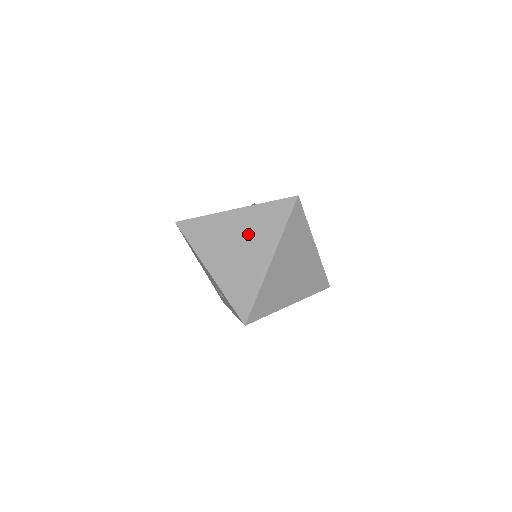
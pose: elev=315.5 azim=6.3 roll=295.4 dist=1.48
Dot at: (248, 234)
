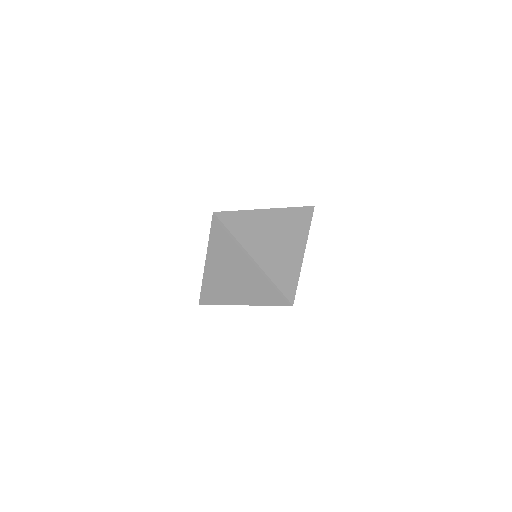
Dot at: (227, 263)
